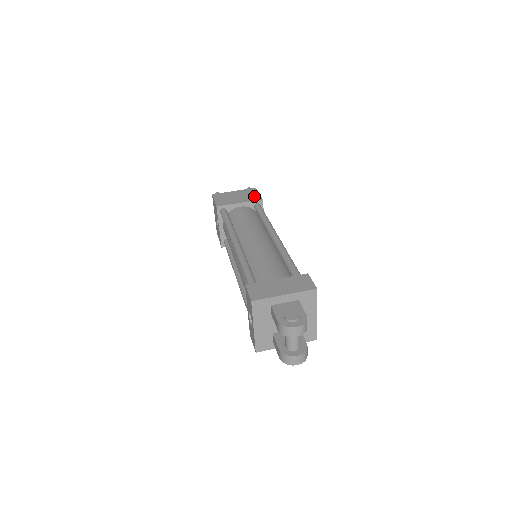
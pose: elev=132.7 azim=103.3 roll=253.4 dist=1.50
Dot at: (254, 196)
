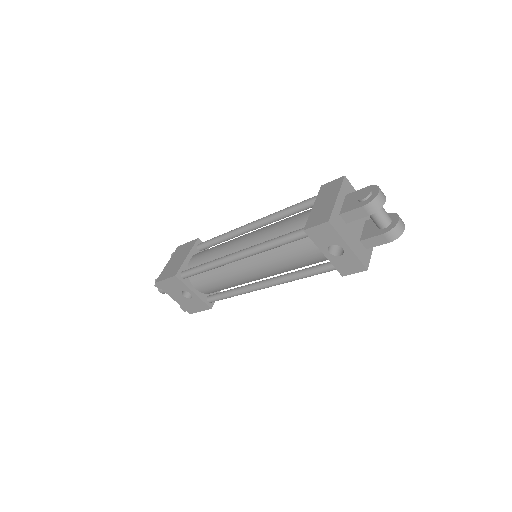
Dot at: (188, 246)
